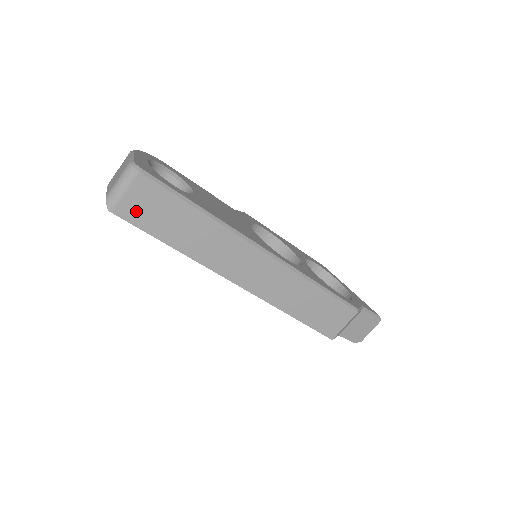
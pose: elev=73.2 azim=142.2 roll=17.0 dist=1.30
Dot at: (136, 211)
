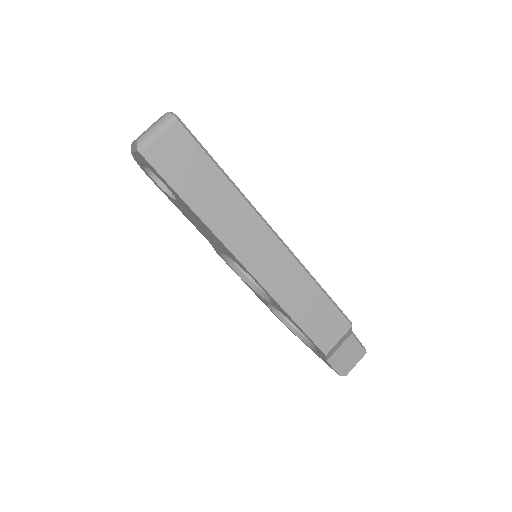
Dot at: (164, 159)
